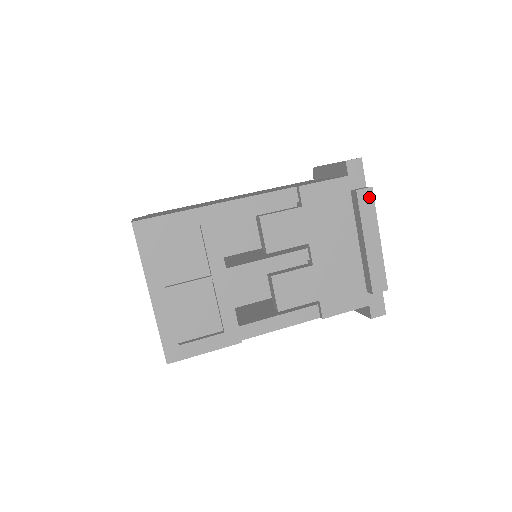
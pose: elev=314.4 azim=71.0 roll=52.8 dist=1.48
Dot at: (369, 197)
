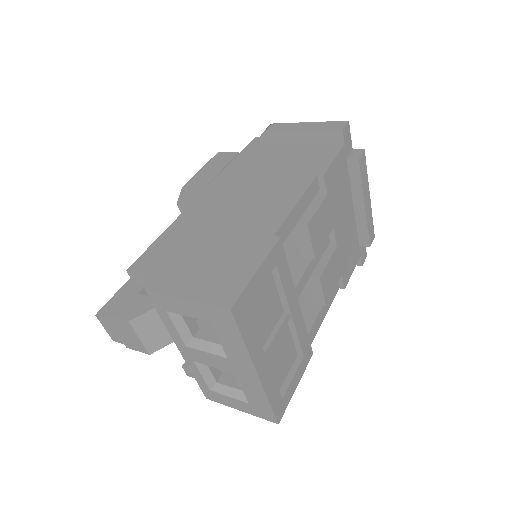
Dot at: (364, 161)
